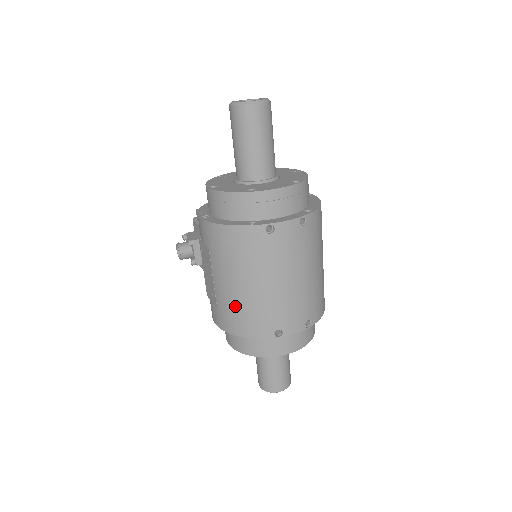
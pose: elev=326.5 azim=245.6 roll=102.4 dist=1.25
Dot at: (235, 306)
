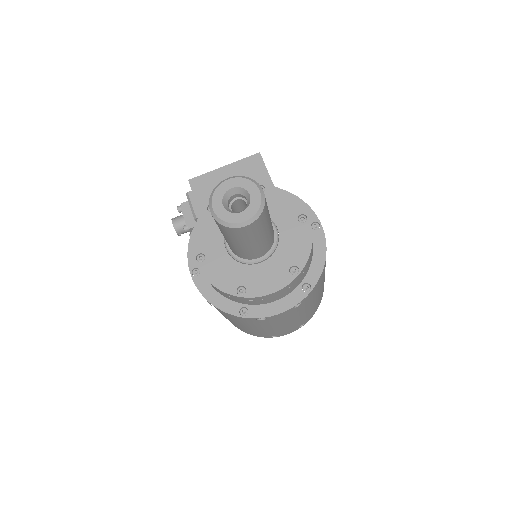
Dot at: (233, 323)
